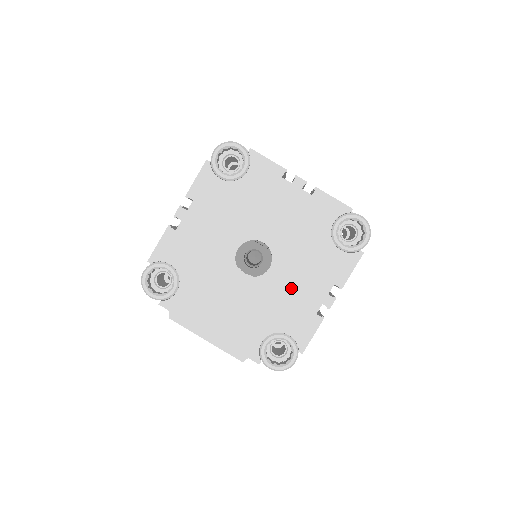
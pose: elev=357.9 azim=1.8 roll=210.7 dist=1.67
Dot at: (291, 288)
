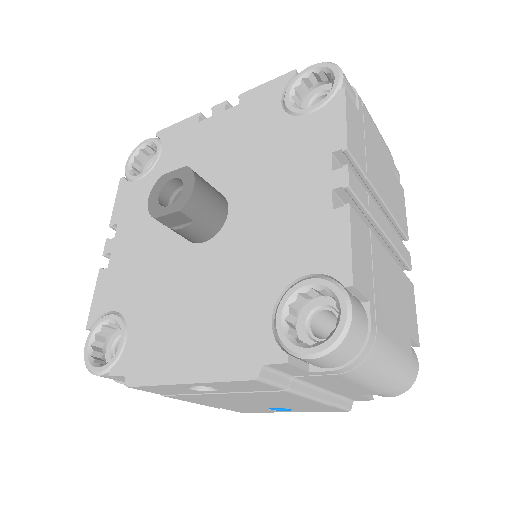
Dot at: (272, 210)
